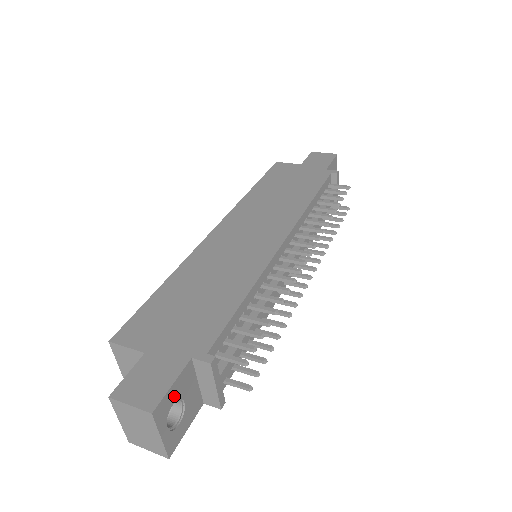
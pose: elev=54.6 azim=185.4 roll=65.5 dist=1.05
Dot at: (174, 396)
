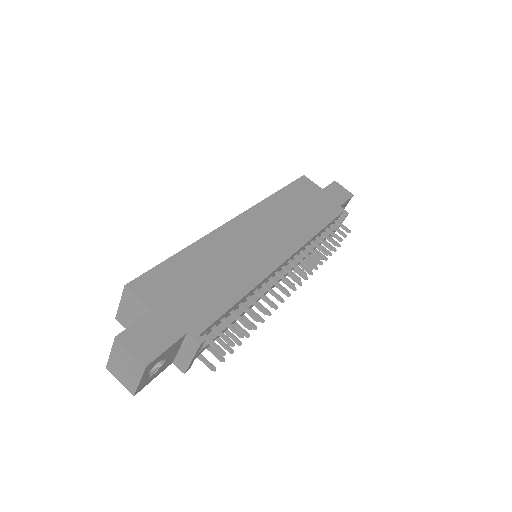
Dot at: (163, 356)
